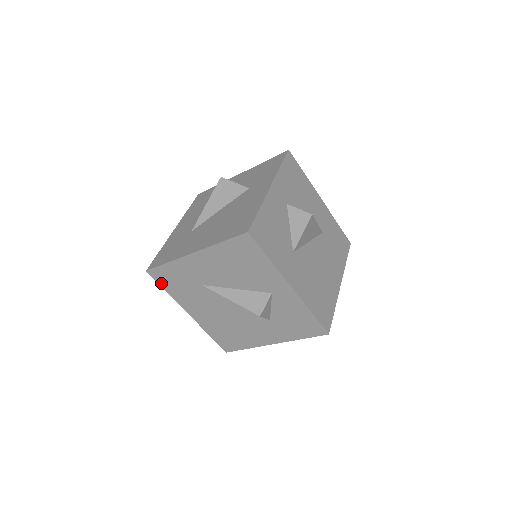
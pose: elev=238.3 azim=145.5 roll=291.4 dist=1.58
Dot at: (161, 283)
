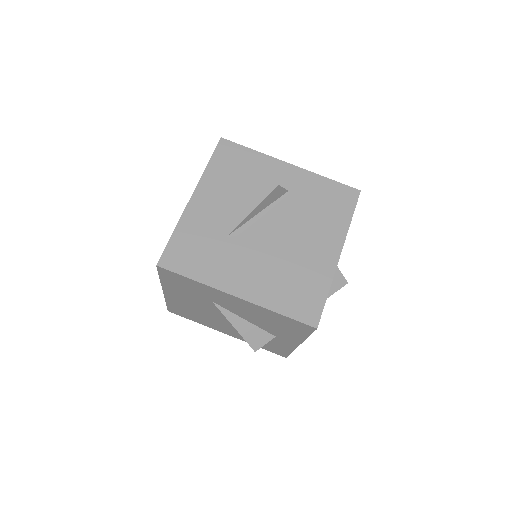
Dot at: (162, 275)
